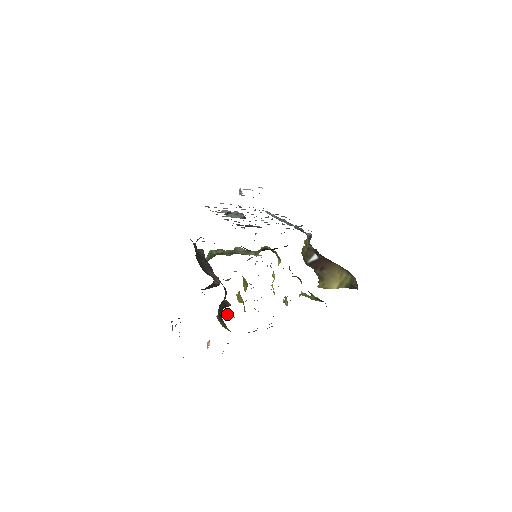
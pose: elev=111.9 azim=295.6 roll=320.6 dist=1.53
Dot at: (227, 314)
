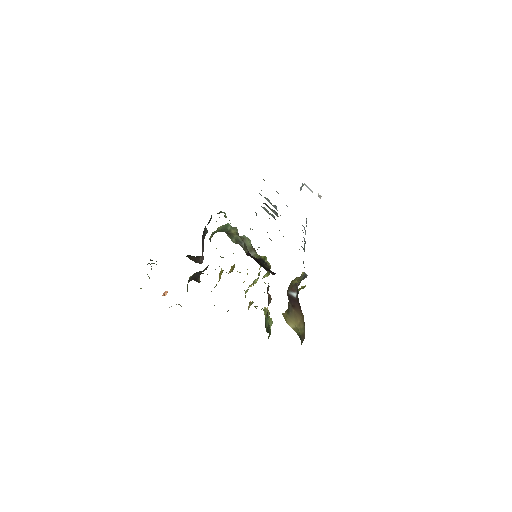
Dot at: occluded
